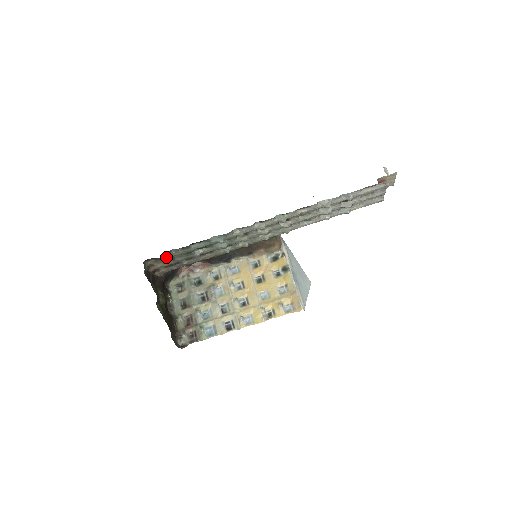
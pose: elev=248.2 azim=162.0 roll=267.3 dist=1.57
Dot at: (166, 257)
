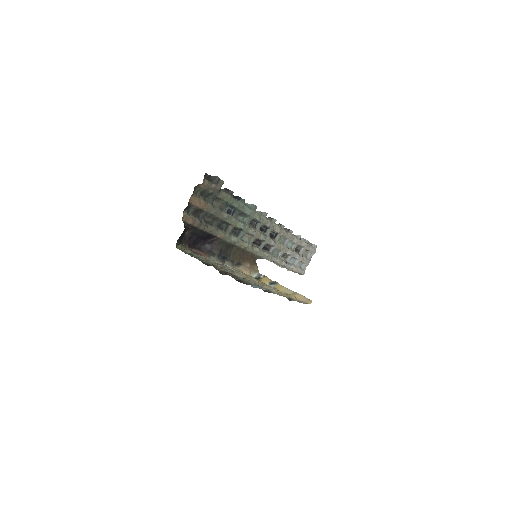
Dot at: (222, 184)
